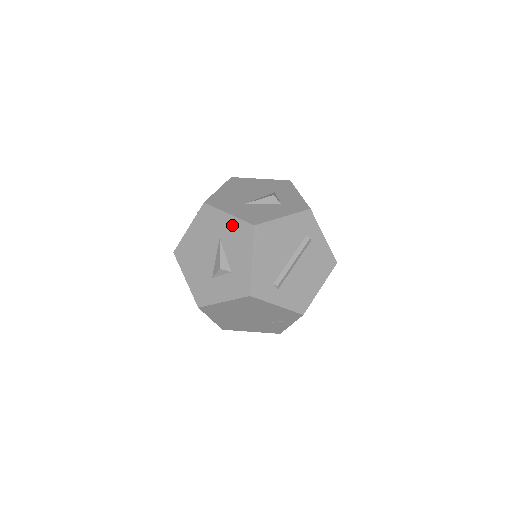
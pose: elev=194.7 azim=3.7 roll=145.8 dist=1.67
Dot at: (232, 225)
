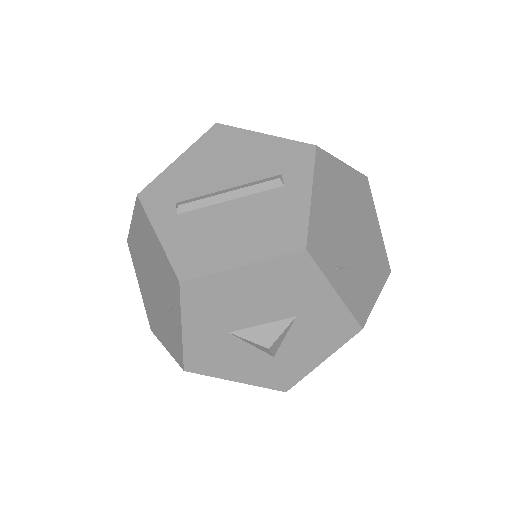
Dot at: occluded
